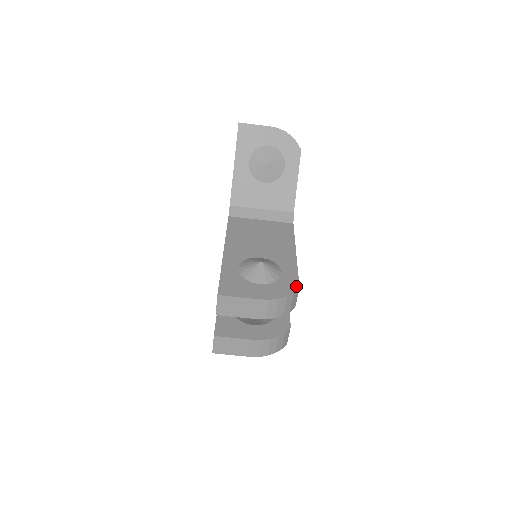
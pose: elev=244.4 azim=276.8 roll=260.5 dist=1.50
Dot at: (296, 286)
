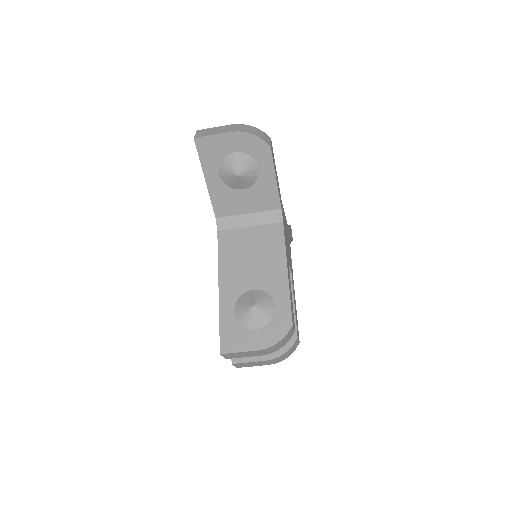
Dot at: (289, 323)
